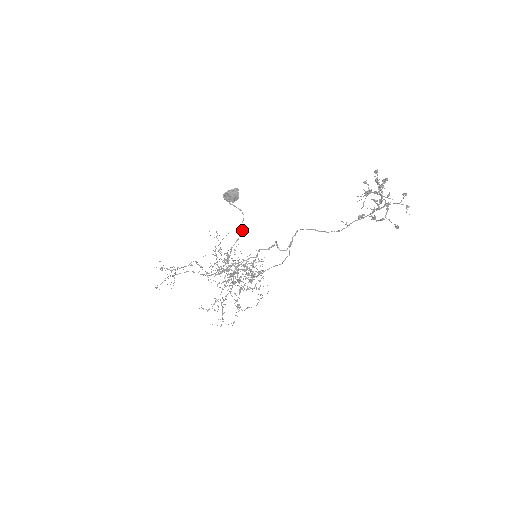
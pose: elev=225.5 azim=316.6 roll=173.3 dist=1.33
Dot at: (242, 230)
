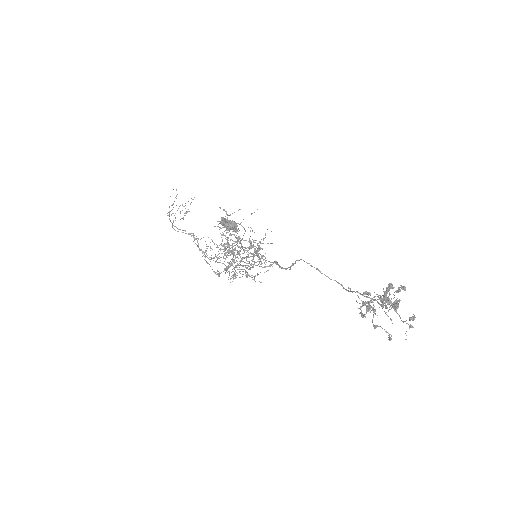
Dot at: (242, 239)
